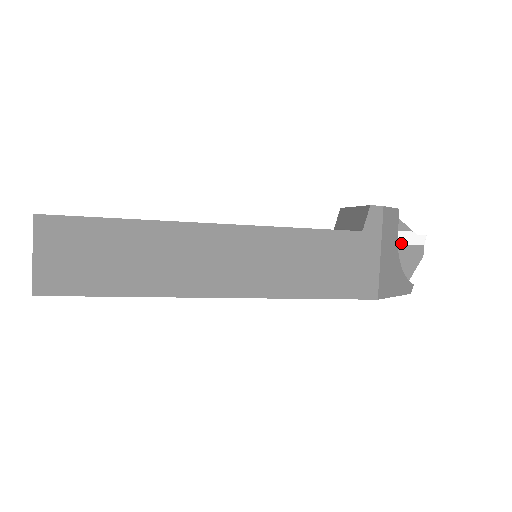
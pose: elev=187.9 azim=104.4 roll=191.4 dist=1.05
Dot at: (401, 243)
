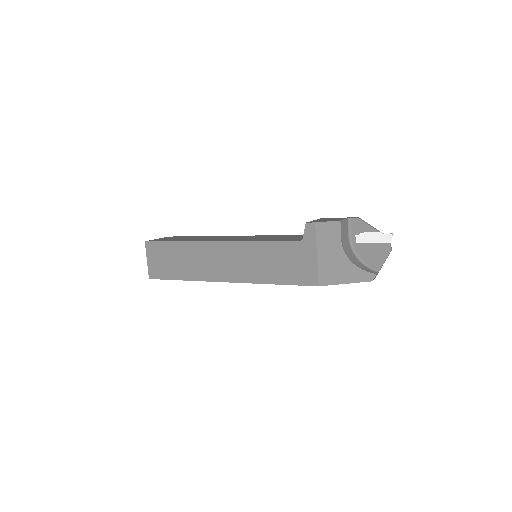
Dot at: (369, 241)
